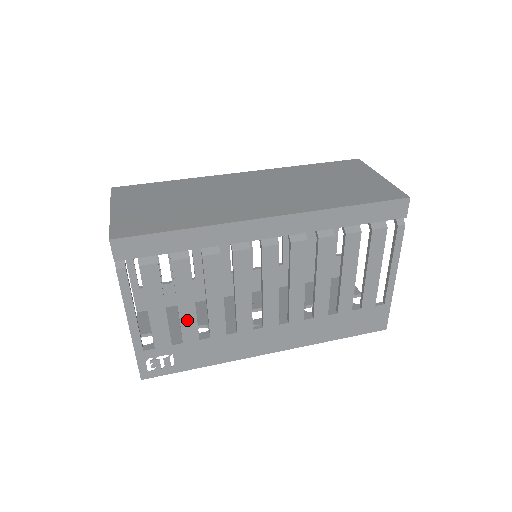
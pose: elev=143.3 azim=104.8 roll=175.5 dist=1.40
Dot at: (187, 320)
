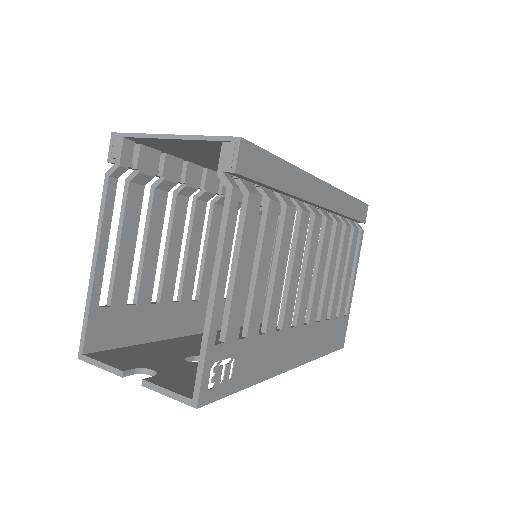
Dot at: (258, 298)
